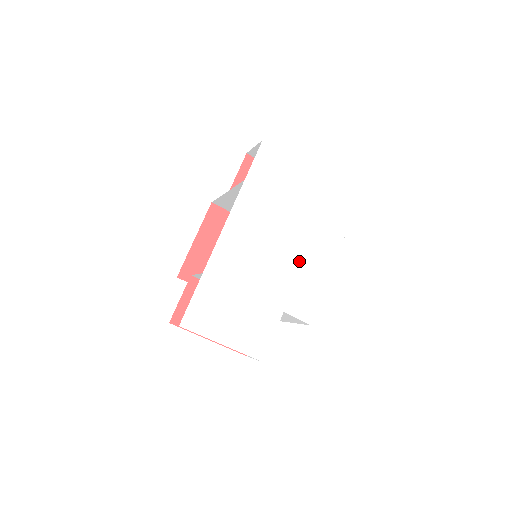
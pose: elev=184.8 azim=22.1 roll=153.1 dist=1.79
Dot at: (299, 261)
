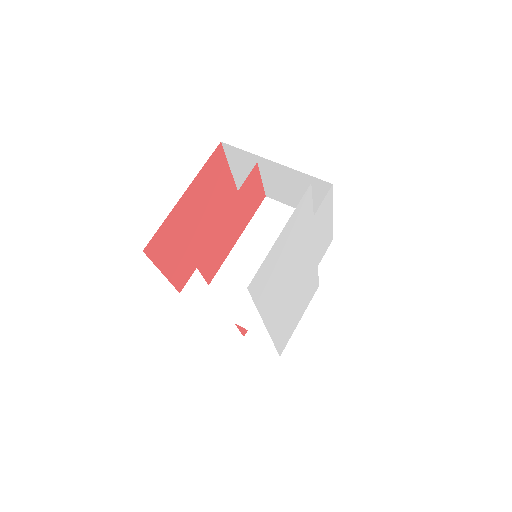
Dot at: (313, 247)
